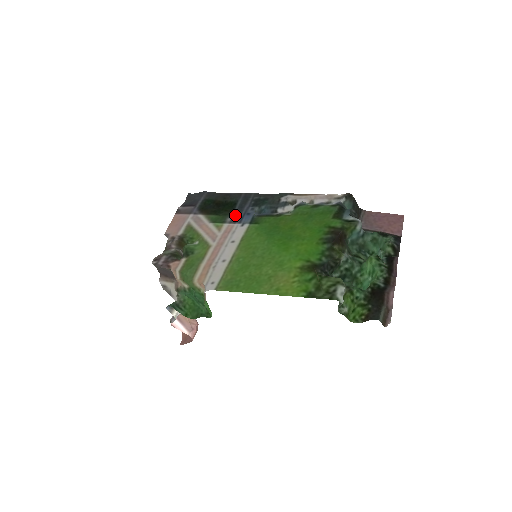
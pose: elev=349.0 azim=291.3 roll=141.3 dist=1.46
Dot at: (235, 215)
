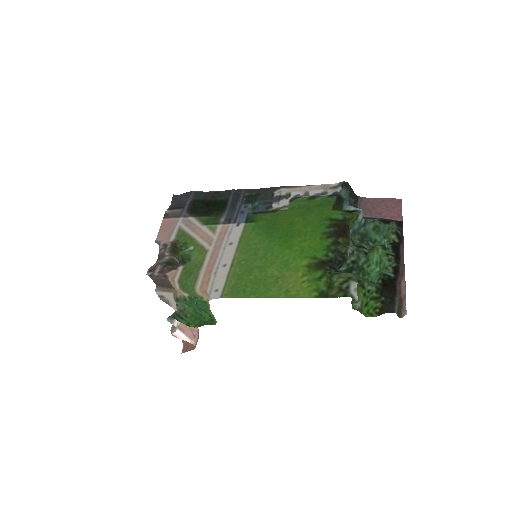
Dot at: (228, 214)
